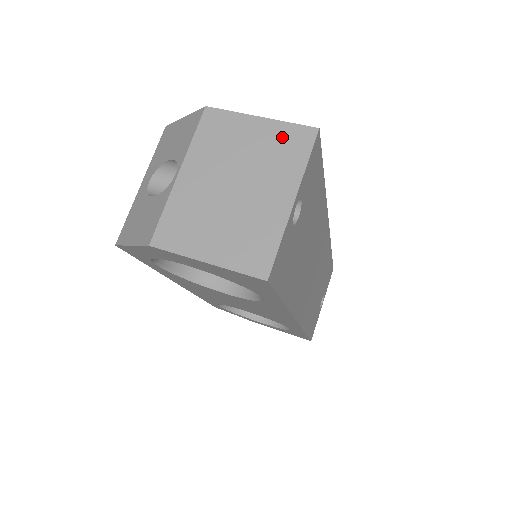
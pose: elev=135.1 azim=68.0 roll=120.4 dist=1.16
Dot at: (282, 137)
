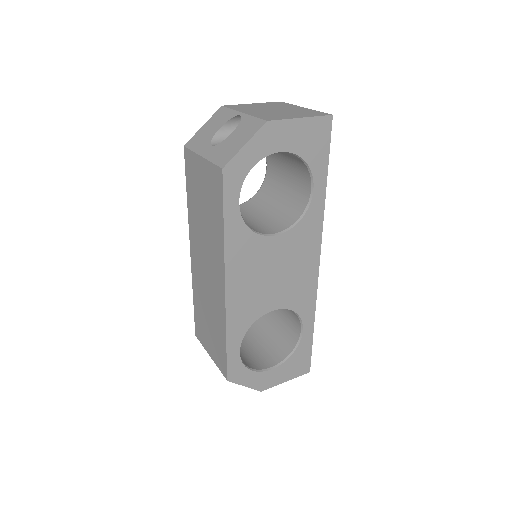
Dot at: (271, 104)
